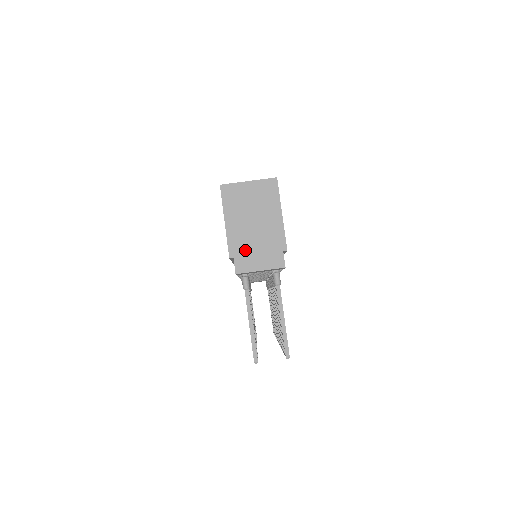
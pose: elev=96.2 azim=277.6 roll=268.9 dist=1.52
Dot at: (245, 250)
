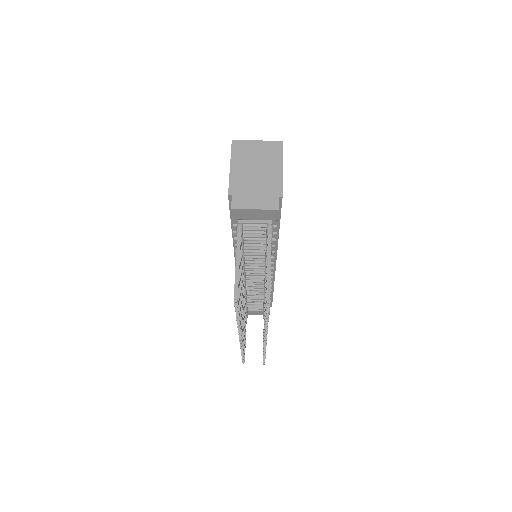
Dot at: (244, 191)
